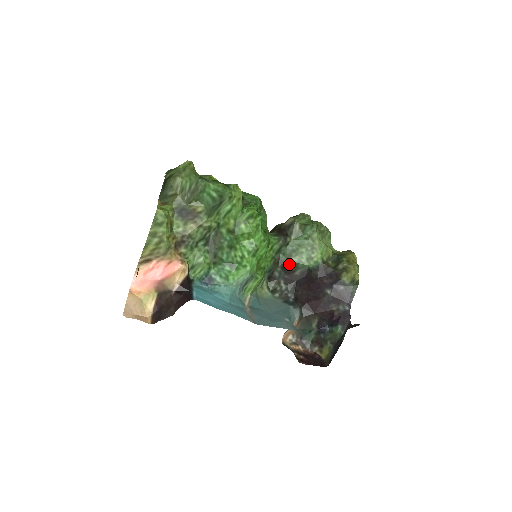
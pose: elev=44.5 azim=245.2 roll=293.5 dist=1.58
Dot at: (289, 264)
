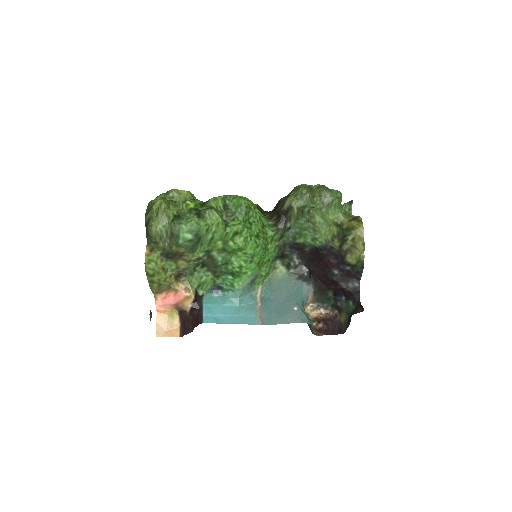
Dot at: (296, 244)
